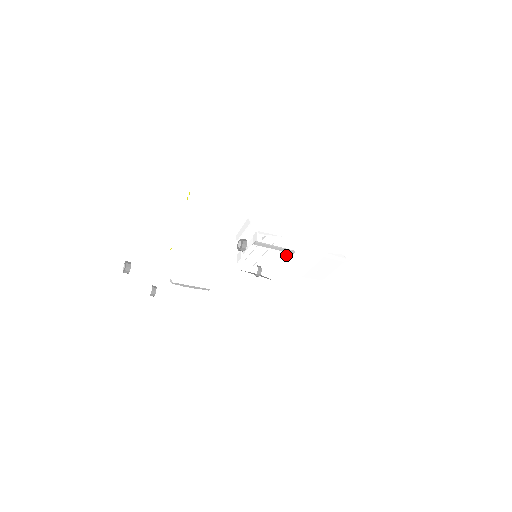
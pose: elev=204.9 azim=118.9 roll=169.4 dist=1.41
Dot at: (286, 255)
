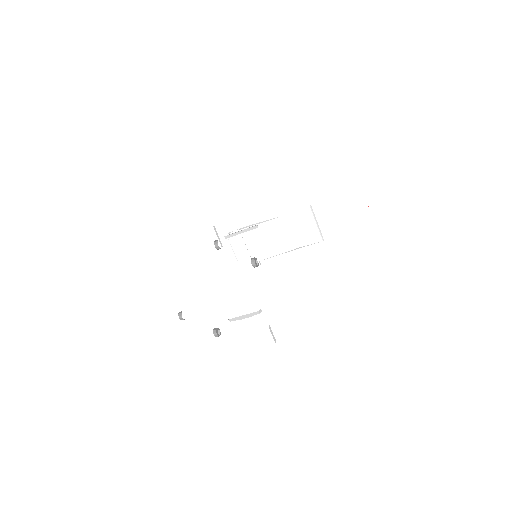
Dot at: (260, 234)
